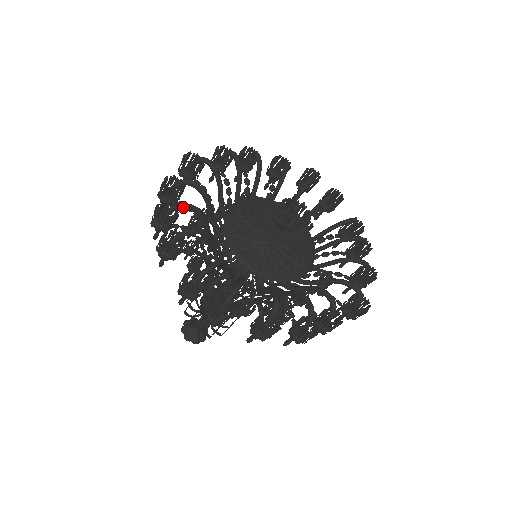
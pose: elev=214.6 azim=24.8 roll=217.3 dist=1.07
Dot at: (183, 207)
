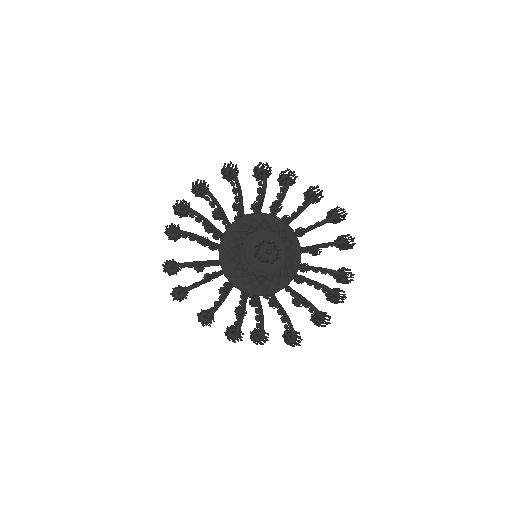
Dot at: (190, 212)
